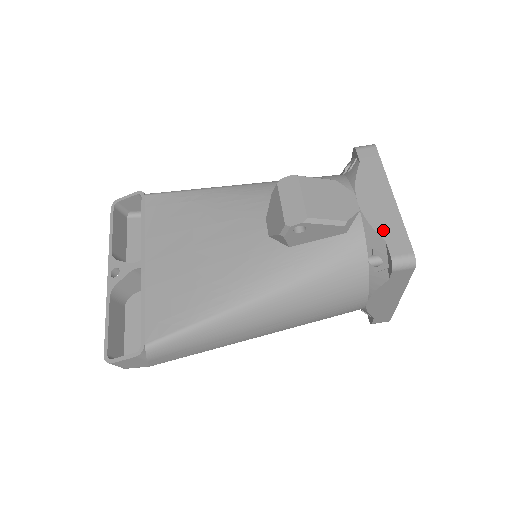
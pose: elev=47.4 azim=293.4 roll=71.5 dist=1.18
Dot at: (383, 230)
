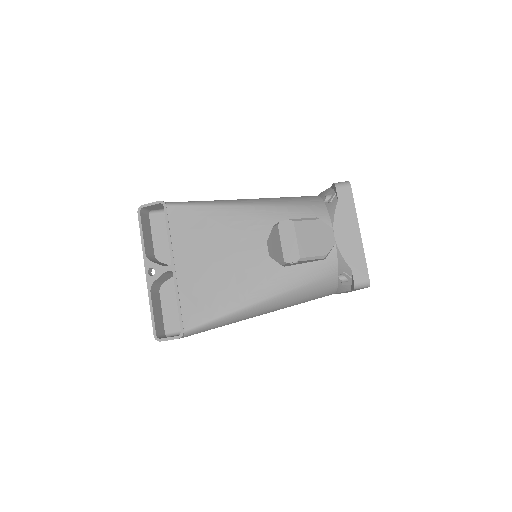
Dot at: (350, 261)
